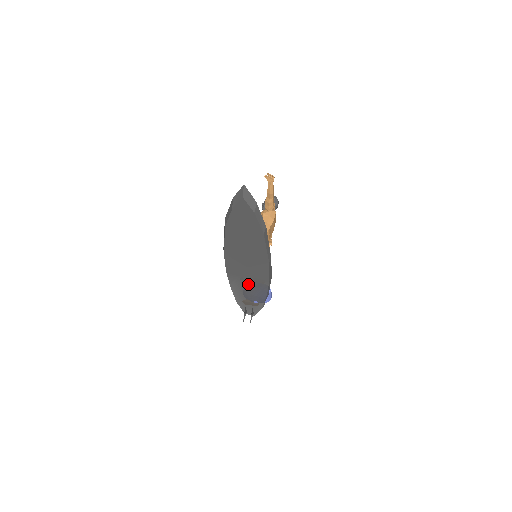
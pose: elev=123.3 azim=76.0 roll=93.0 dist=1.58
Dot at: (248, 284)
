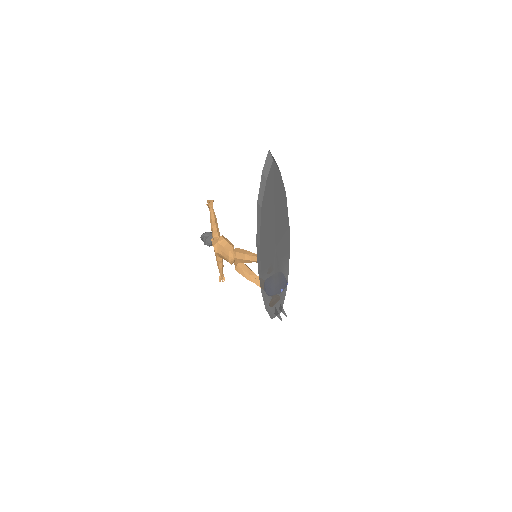
Dot at: (276, 271)
